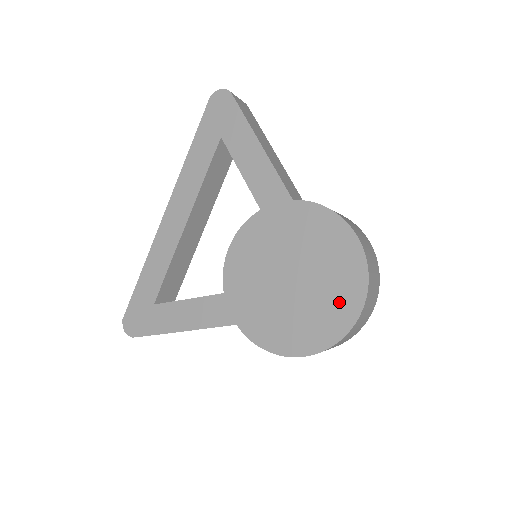
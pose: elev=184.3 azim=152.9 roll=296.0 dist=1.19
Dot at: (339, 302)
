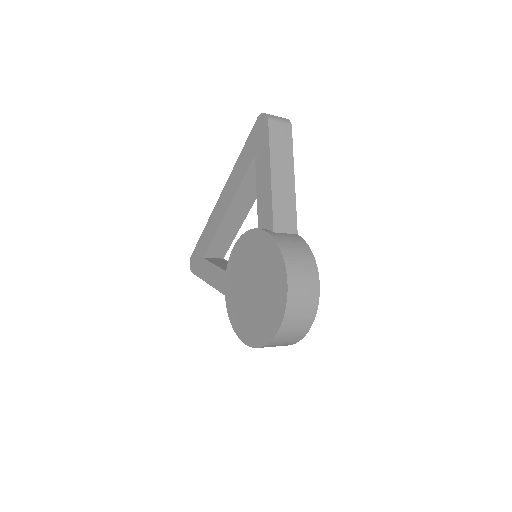
Dot at: (267, 322)
